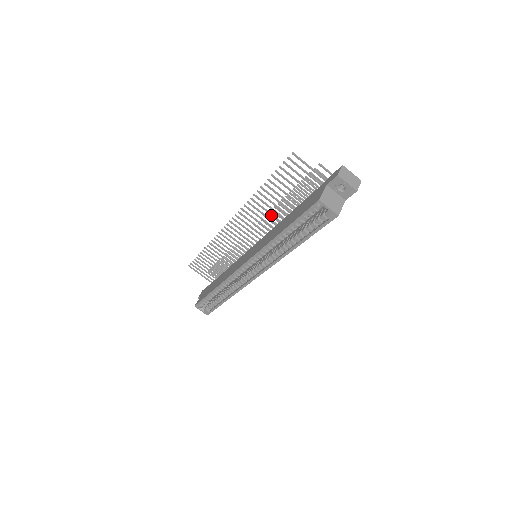
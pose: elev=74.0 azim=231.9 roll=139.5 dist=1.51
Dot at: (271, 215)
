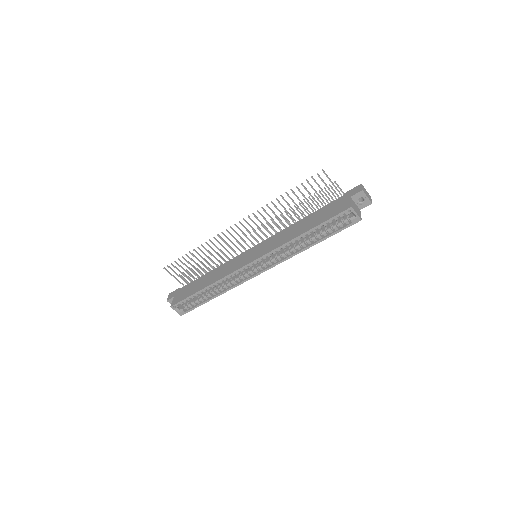
Dot at: (280, 220)
